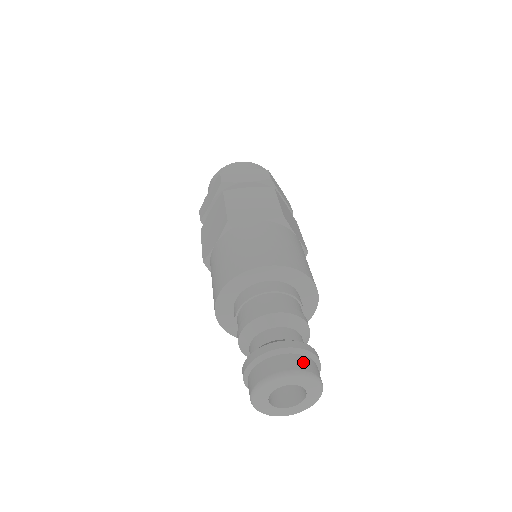
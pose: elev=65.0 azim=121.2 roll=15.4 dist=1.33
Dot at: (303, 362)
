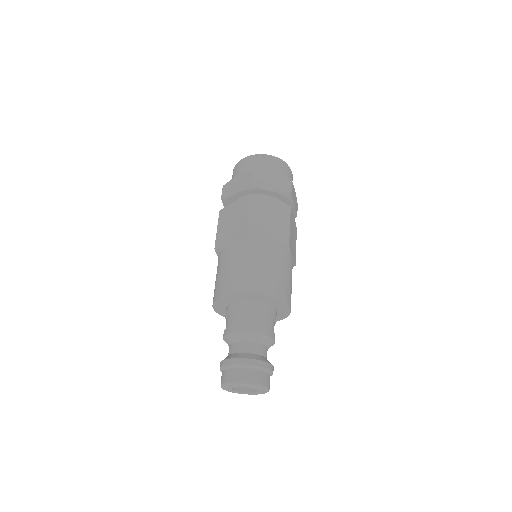
Dot at: (263, 378)
